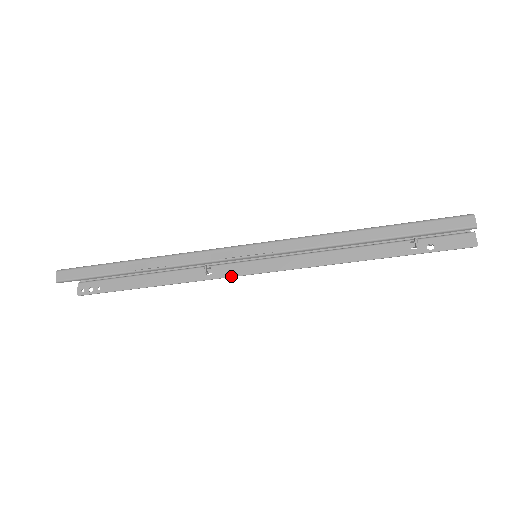
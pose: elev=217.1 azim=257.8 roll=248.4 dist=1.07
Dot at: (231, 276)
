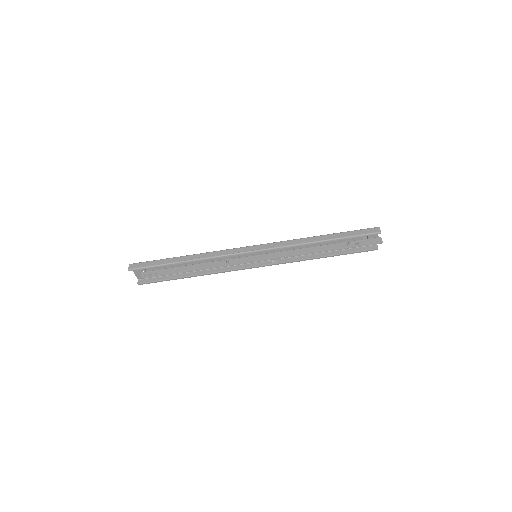
Dot at: (241, 263)
